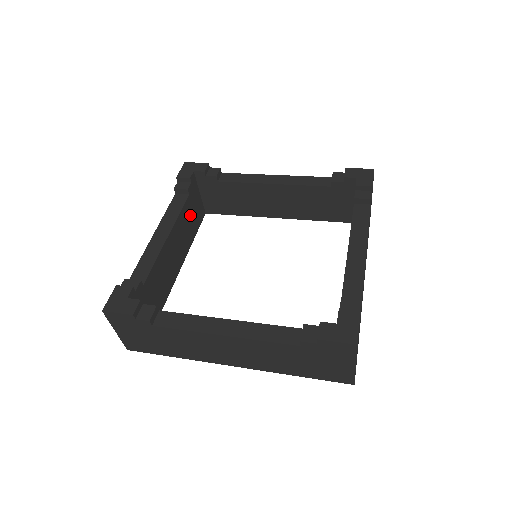
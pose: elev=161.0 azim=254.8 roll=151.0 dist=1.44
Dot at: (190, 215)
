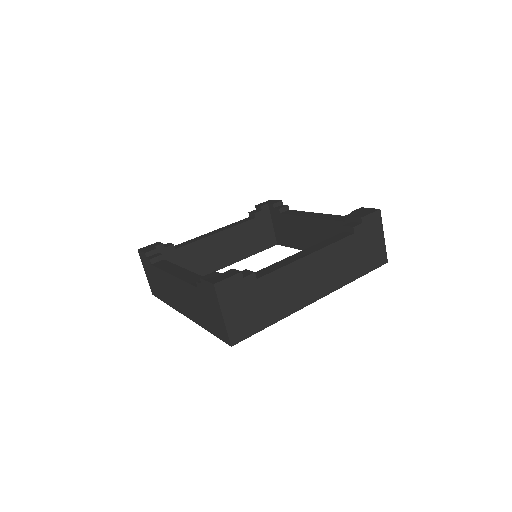
Dot at: occluded
